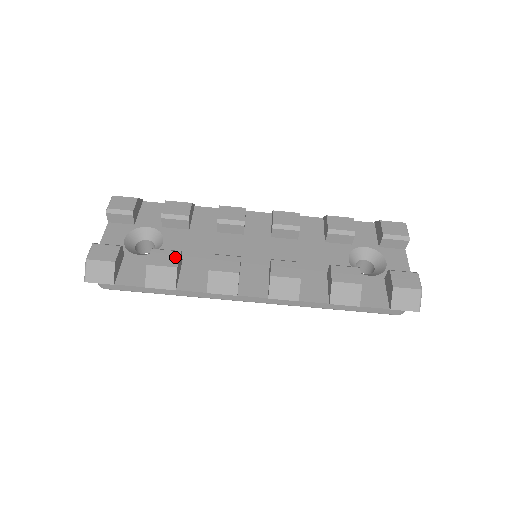
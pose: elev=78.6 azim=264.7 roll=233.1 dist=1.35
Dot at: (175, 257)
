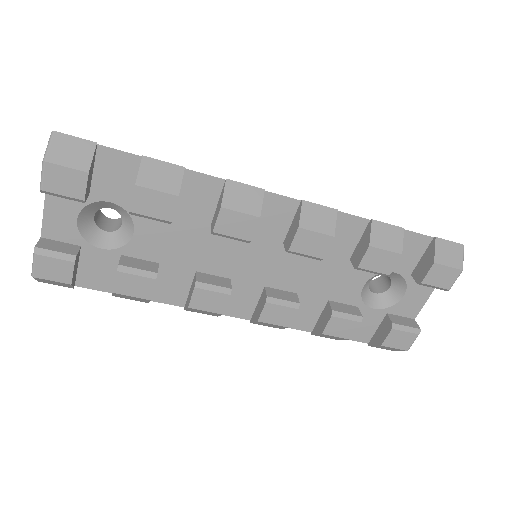
Dot at: (148, 287)
